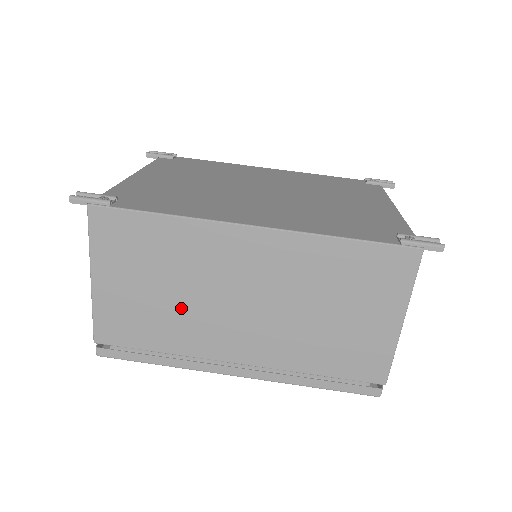
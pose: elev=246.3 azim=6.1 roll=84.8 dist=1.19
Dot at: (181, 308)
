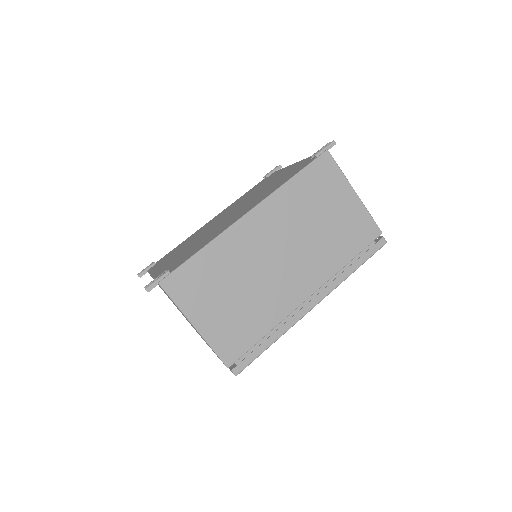
Dot at: (254, 294)
